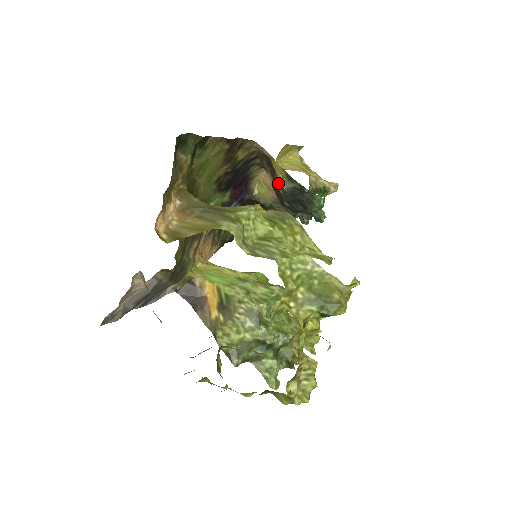
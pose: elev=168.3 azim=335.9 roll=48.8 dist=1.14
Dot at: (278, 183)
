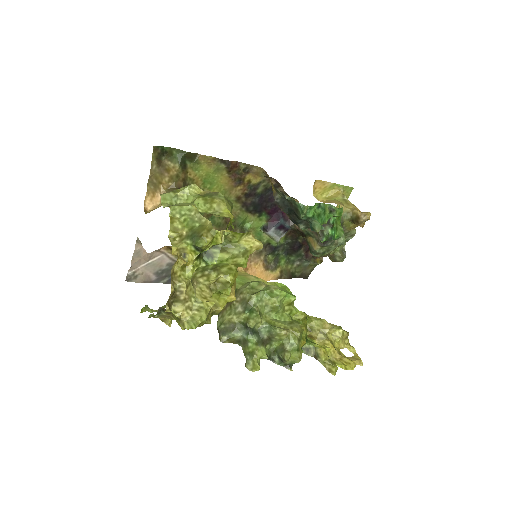
Dot at: (274, 196)
